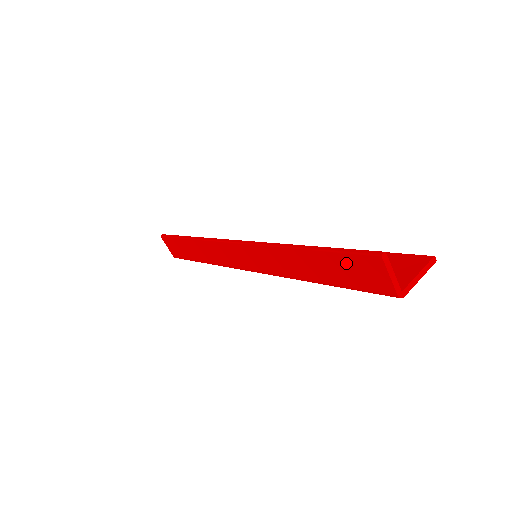
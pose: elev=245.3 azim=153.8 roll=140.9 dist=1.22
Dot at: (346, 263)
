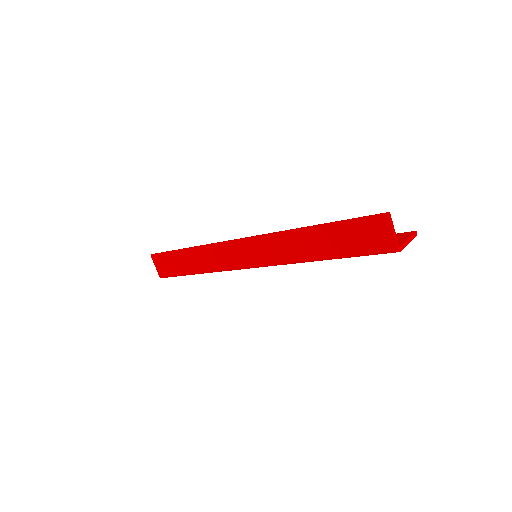
Dot at: (355, 229)
